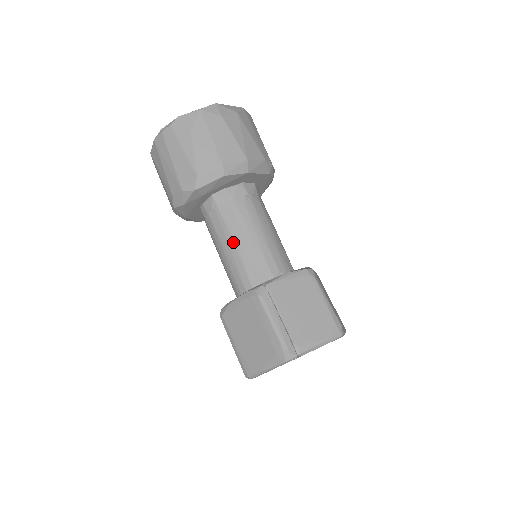
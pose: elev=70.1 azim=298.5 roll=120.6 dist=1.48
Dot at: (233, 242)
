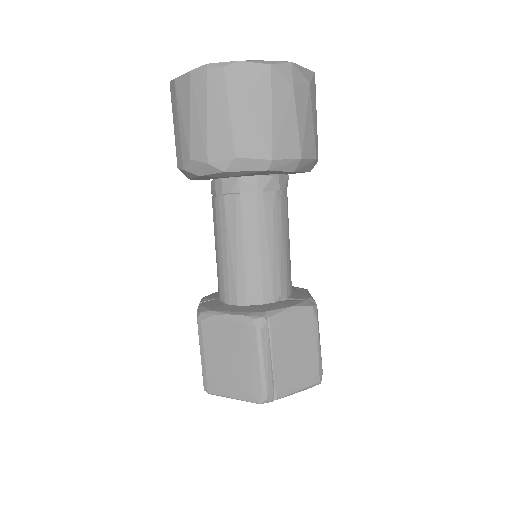
Dot at: (243, 244)
